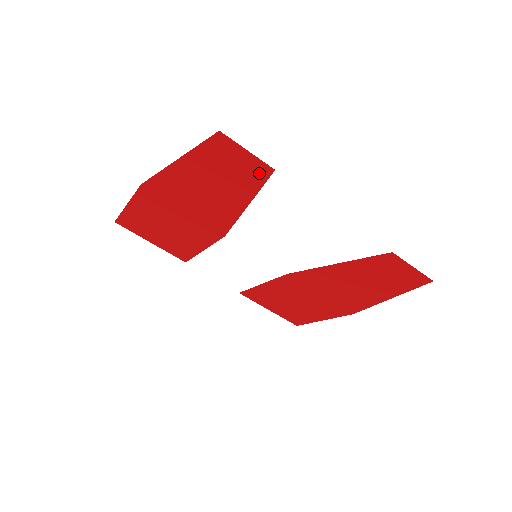
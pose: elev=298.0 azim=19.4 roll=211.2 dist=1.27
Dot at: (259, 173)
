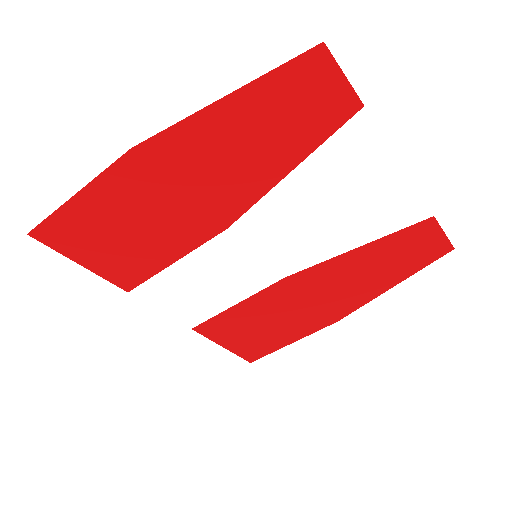
Dot at: (339, 113)
